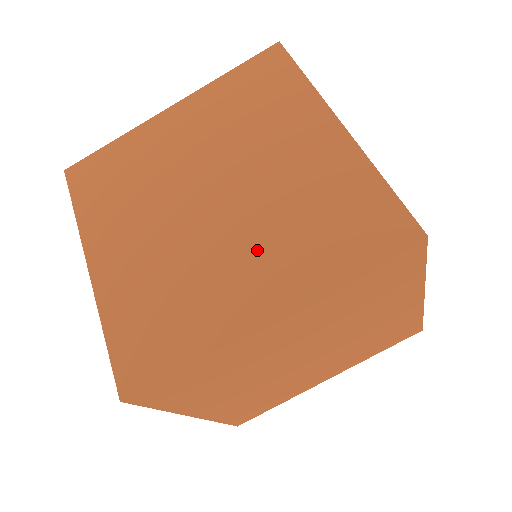
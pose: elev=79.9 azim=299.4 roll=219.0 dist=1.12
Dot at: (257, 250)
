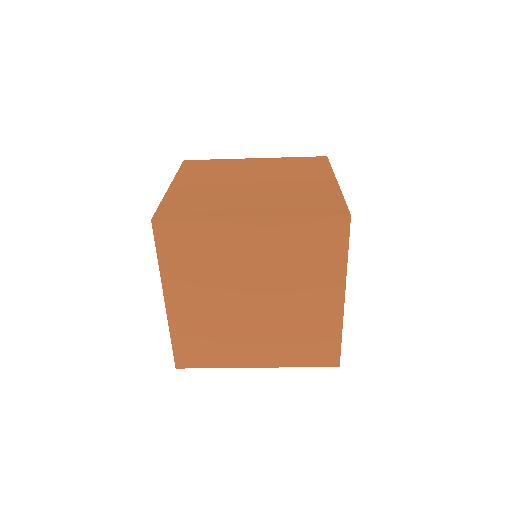
Dot at: (266, 339)
